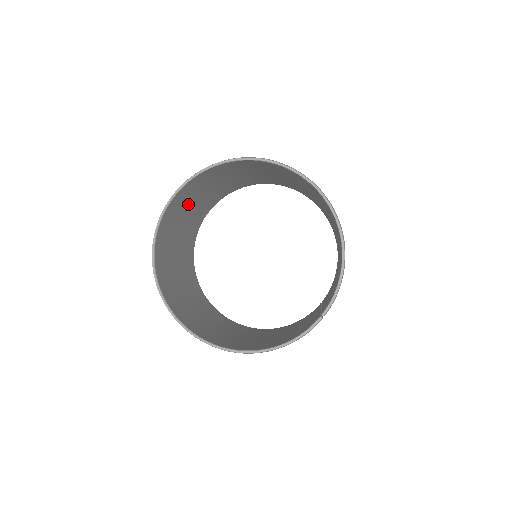
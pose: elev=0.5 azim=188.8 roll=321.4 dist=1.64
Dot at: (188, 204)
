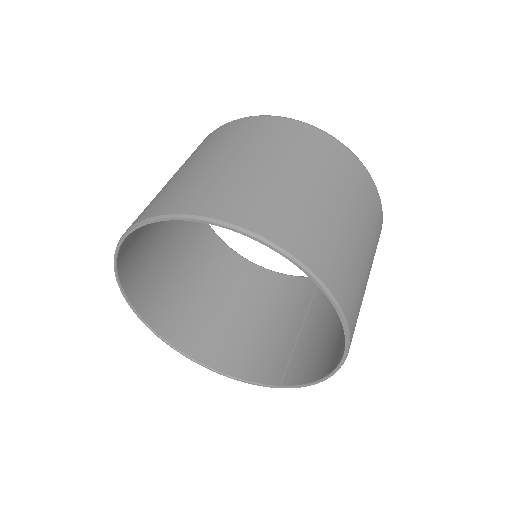
Dot at: occluded
